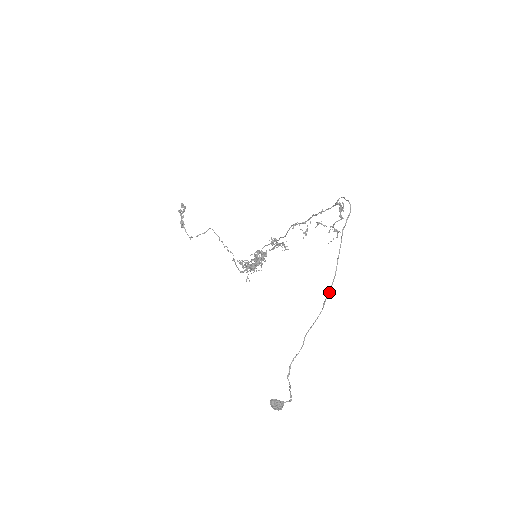
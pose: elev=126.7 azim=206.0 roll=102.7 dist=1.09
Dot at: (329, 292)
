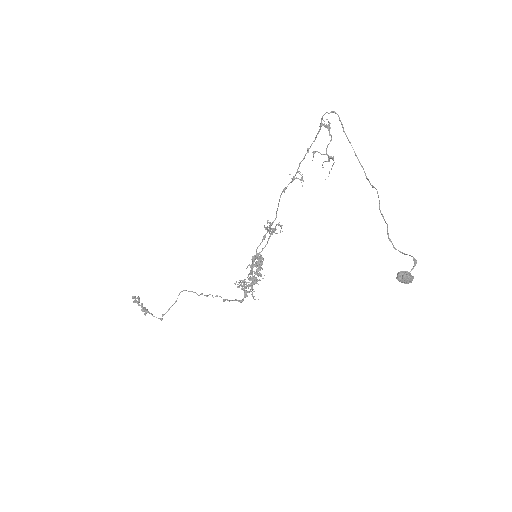
Dot at: (368, 180)
